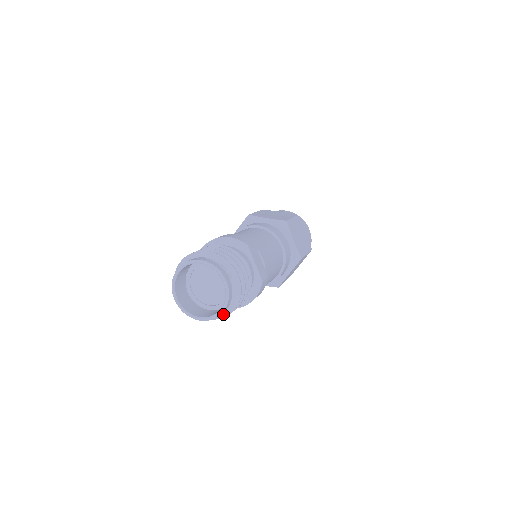
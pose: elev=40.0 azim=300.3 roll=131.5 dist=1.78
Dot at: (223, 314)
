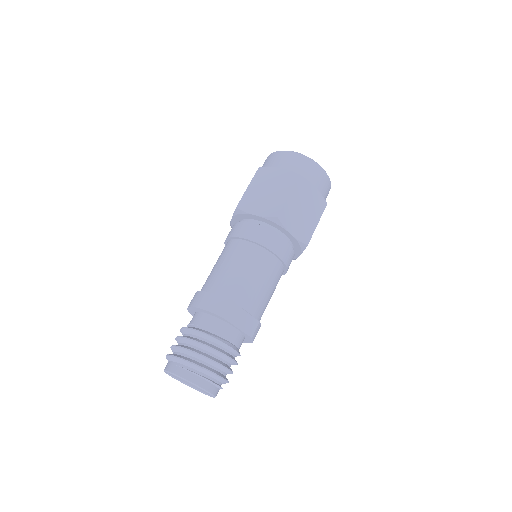
Dot at: occluded
